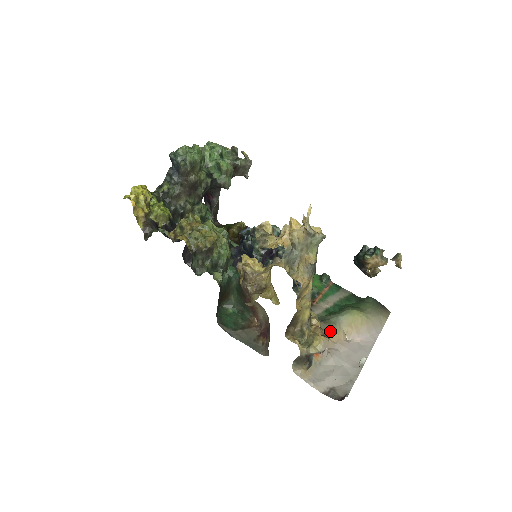
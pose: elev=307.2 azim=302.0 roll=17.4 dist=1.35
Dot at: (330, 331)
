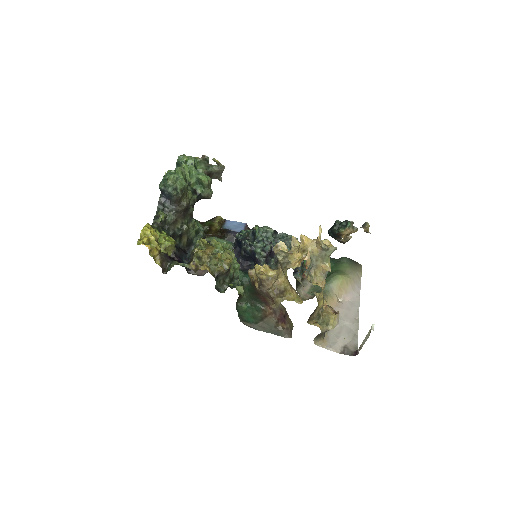
Dot at: (327, 299)
